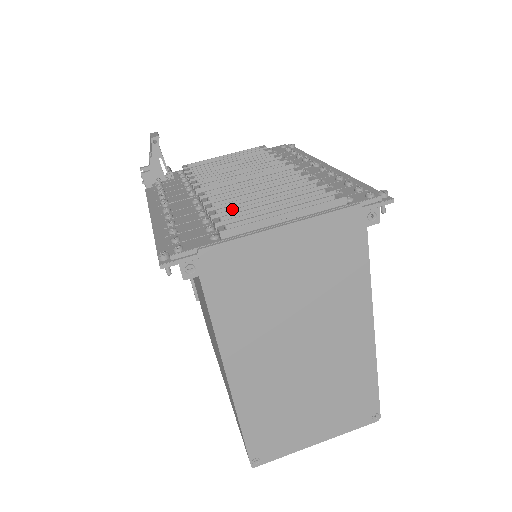
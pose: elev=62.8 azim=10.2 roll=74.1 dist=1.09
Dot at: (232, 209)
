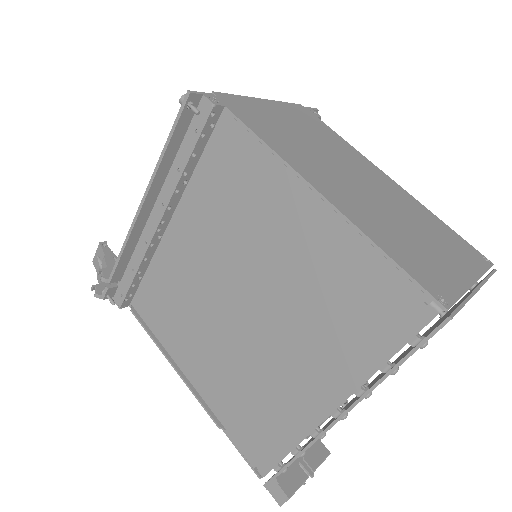
Dot at: occluded
